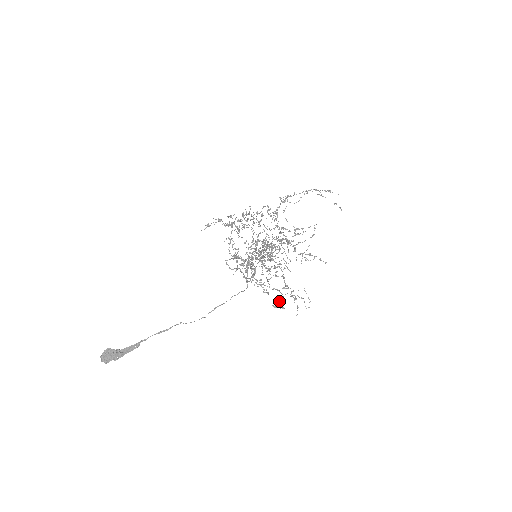
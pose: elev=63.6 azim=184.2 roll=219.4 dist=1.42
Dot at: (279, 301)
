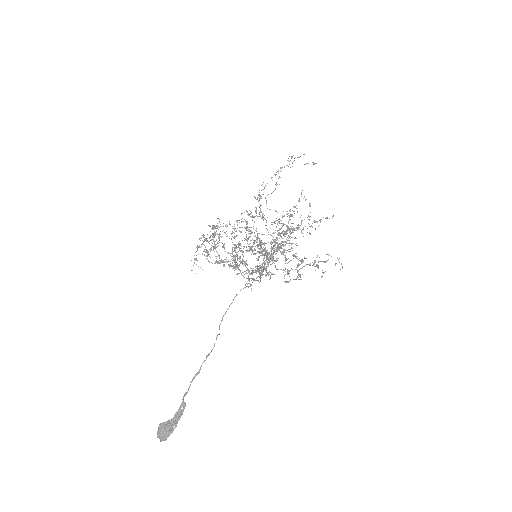
Dot at: occluded
